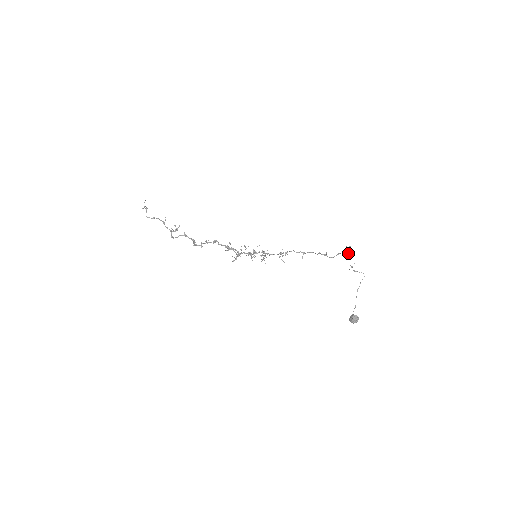
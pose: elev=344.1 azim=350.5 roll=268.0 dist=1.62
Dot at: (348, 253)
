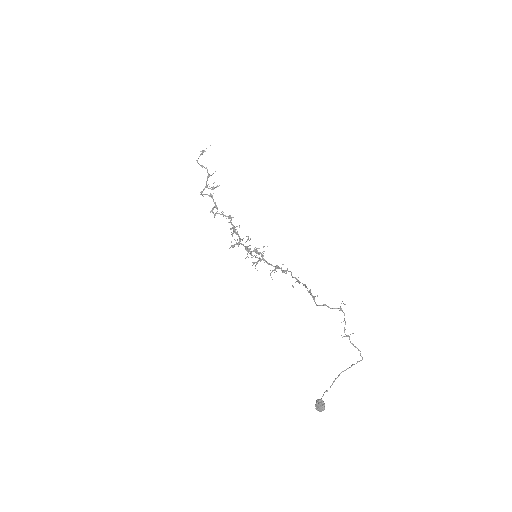
Dot at: (343, 312)
